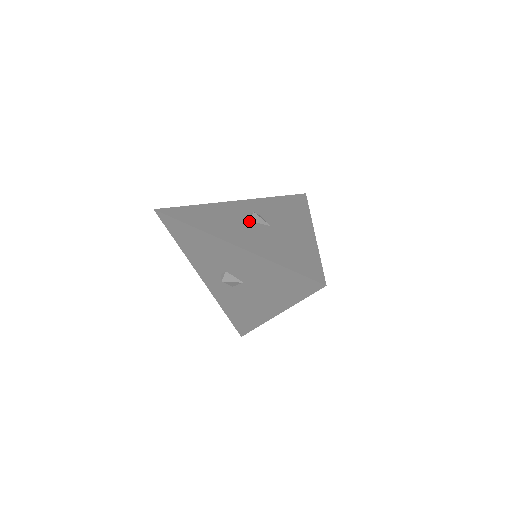
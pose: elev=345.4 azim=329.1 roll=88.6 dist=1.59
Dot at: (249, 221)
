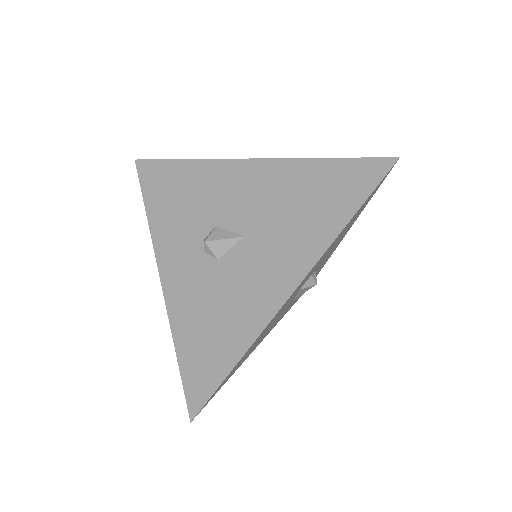
Dot at: occluded
